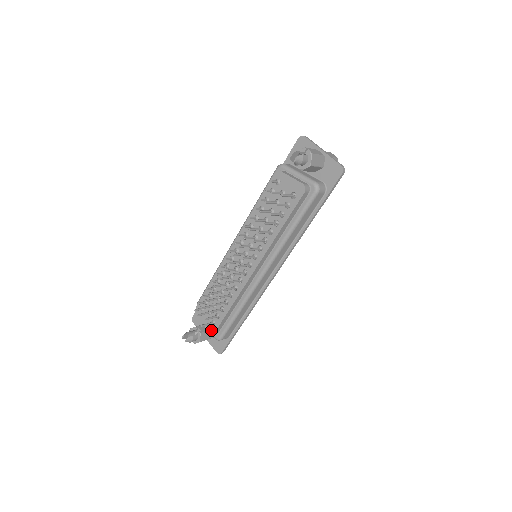
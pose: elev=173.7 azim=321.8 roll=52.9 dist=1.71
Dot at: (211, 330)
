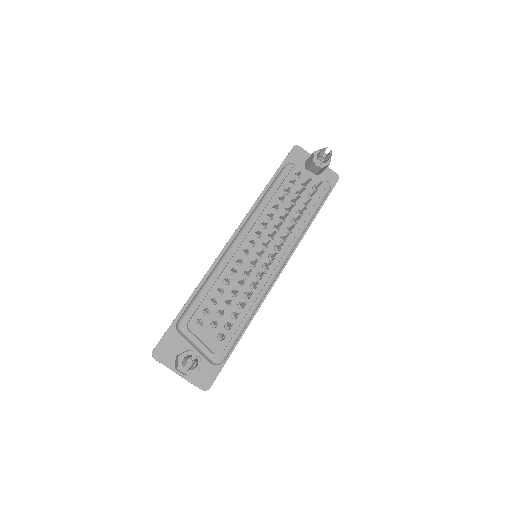
Dot at: (218, 347)
